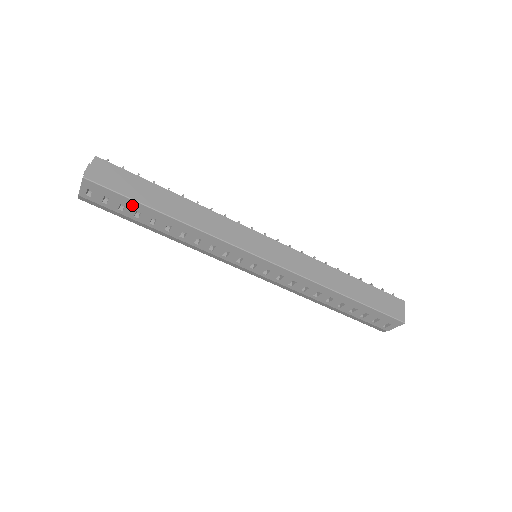
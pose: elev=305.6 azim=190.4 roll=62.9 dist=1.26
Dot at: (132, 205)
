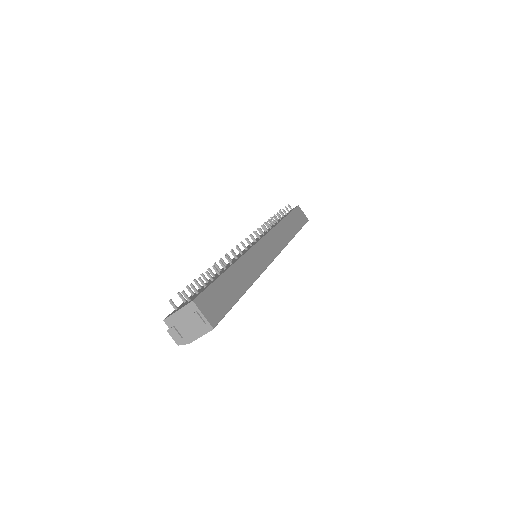
Dot at: occluded
